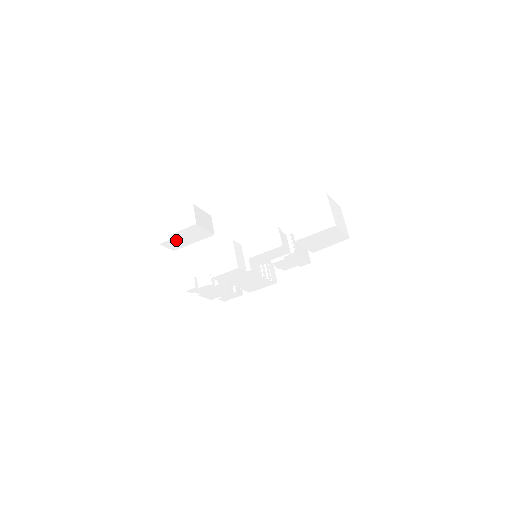
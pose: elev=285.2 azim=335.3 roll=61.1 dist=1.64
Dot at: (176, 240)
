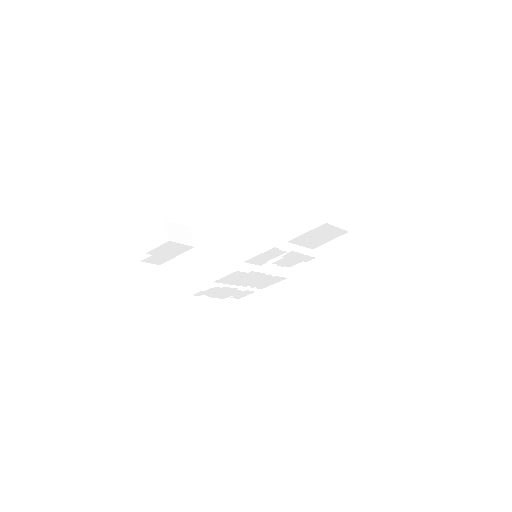
Dot at: (156, 256)
